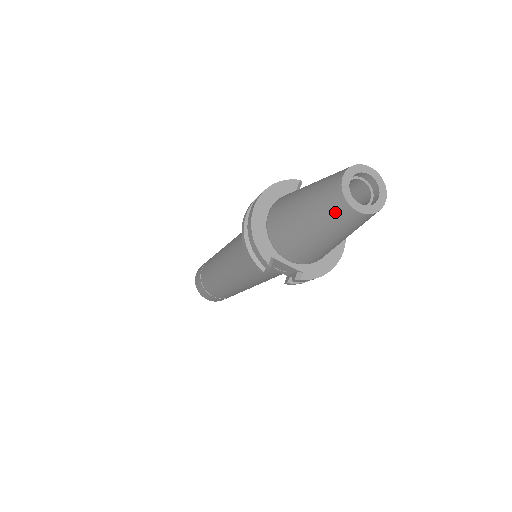
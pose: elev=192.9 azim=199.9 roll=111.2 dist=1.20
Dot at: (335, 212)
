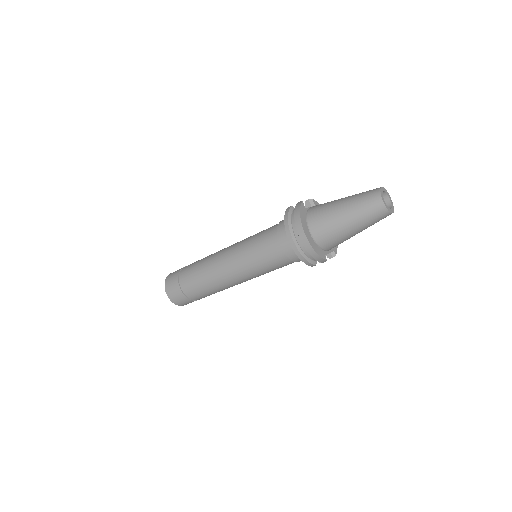
Dot at: (380, 219)
